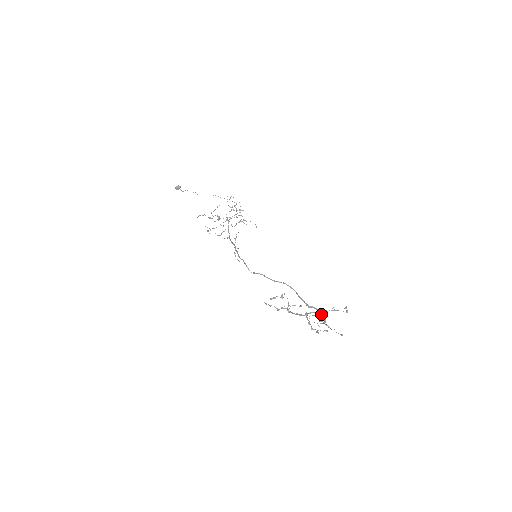
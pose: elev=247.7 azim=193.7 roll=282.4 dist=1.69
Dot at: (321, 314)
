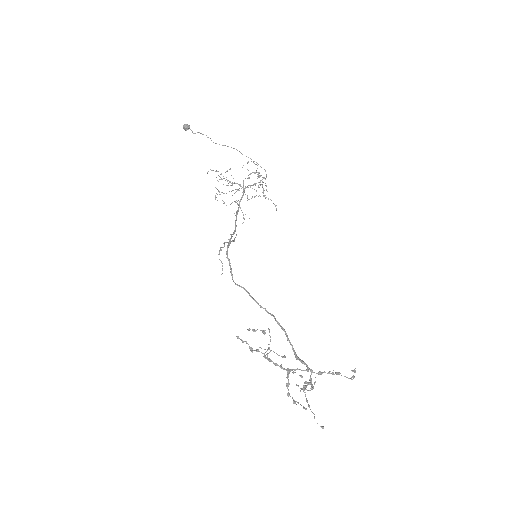
Dot at: (310, 375)
